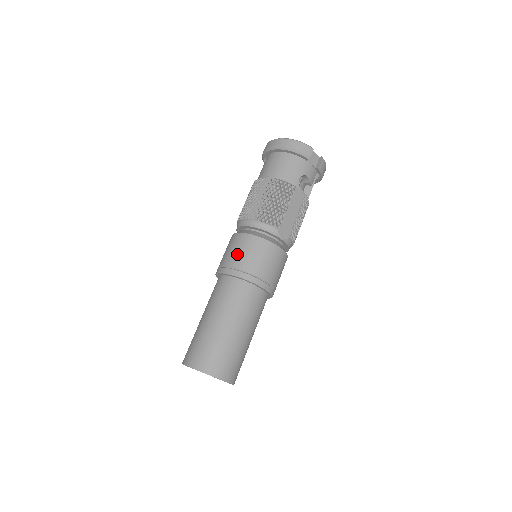
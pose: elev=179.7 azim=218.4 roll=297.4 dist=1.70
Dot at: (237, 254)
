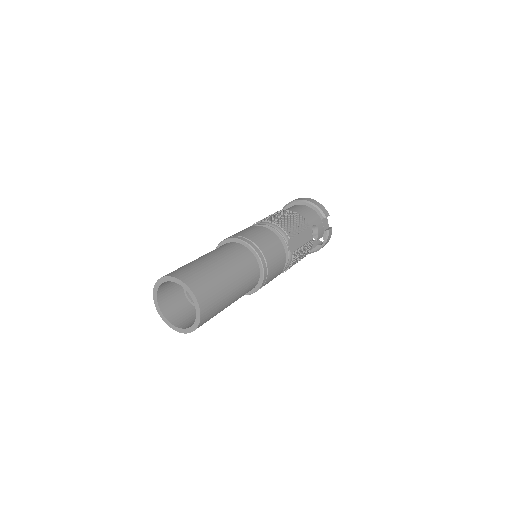
Dot at: (250, 232)
